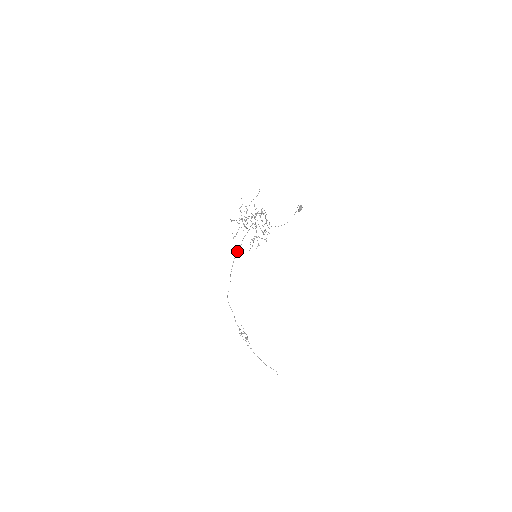
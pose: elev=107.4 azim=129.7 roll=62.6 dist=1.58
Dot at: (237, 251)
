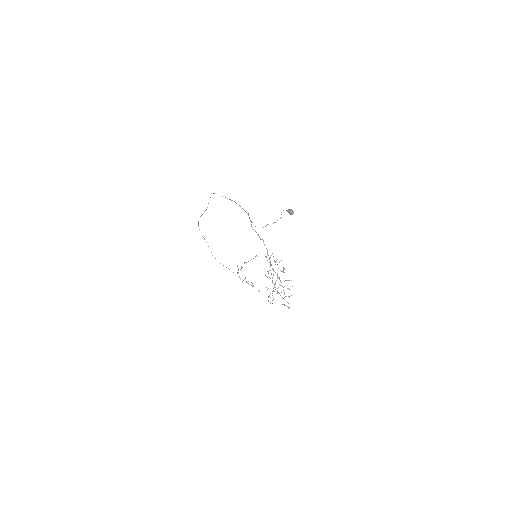
Dot at: (200, 216)
